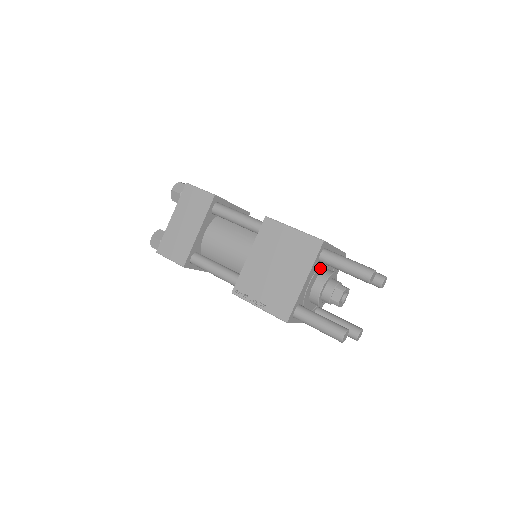
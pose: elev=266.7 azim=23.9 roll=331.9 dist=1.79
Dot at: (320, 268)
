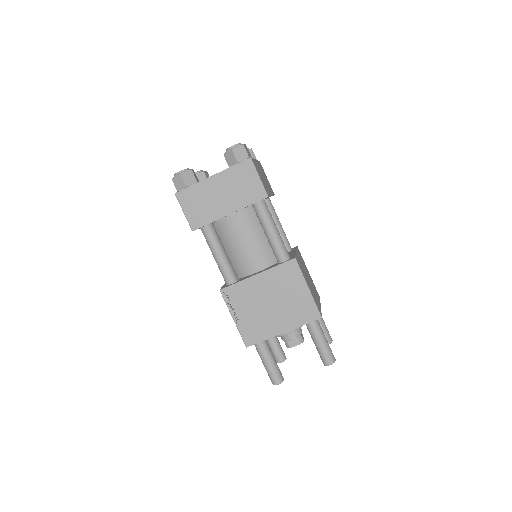
Dot at: occluded
